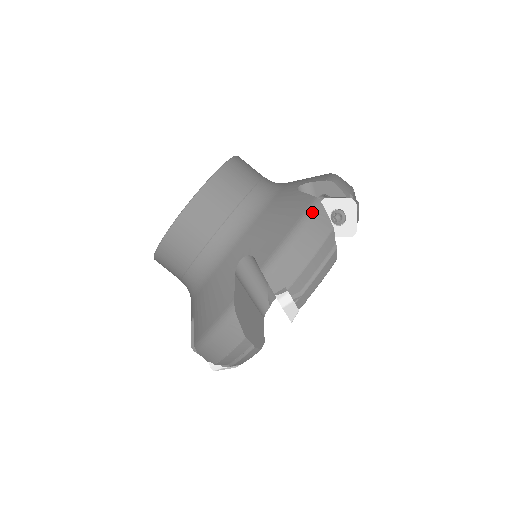
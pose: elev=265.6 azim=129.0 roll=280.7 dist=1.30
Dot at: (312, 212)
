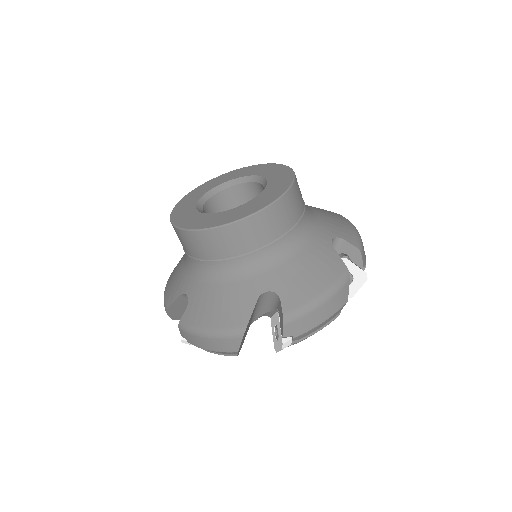
Dot at: (229, 335)
